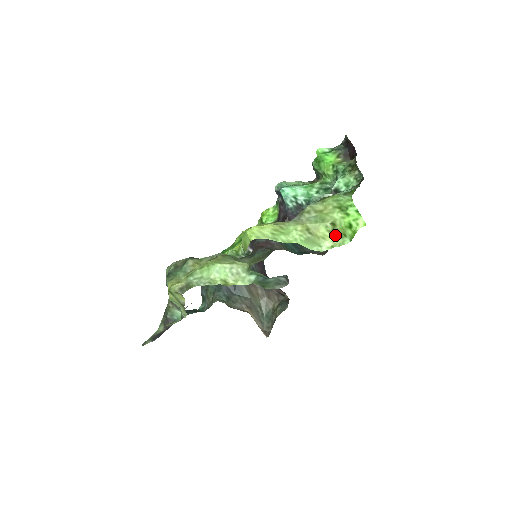
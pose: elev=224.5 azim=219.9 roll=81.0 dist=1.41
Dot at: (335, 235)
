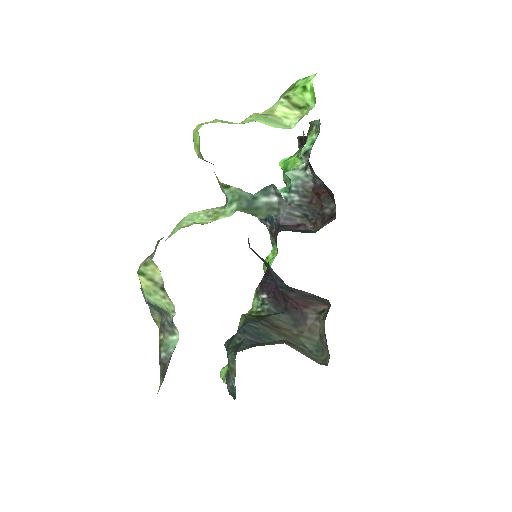
Dot at: (297, 111)
